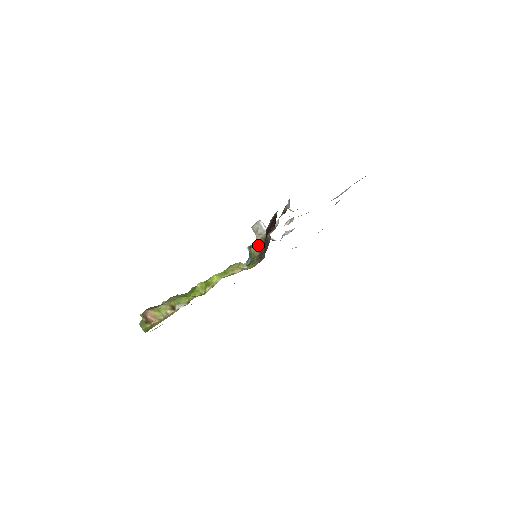
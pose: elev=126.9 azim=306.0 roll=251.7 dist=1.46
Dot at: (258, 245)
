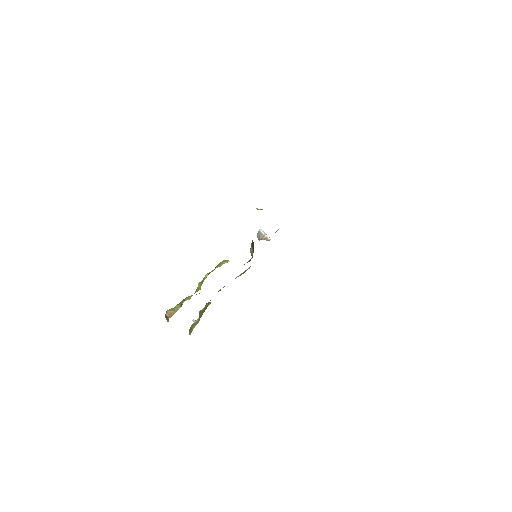
Dot at: (252, 246)
